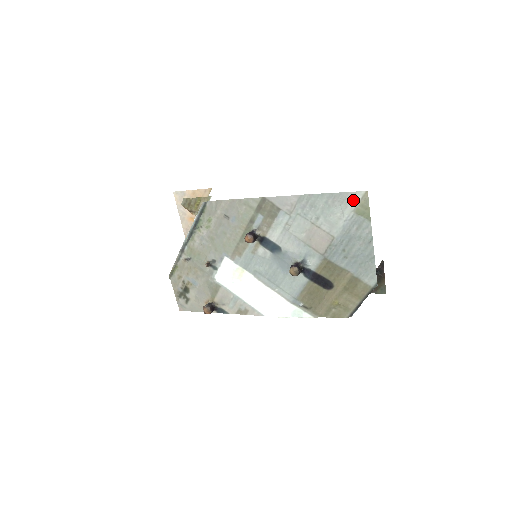
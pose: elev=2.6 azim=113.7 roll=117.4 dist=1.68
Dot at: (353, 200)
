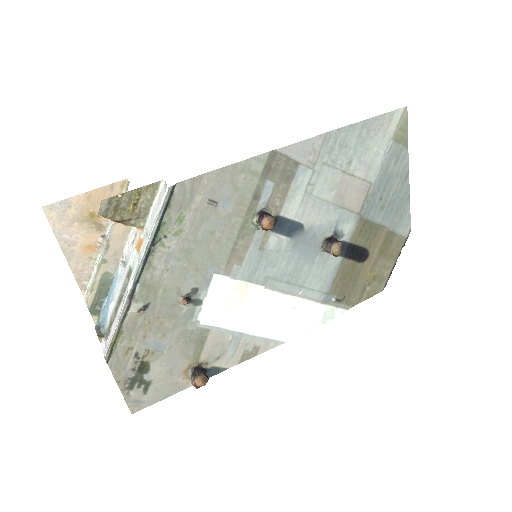
Dot at: (391, 123)
